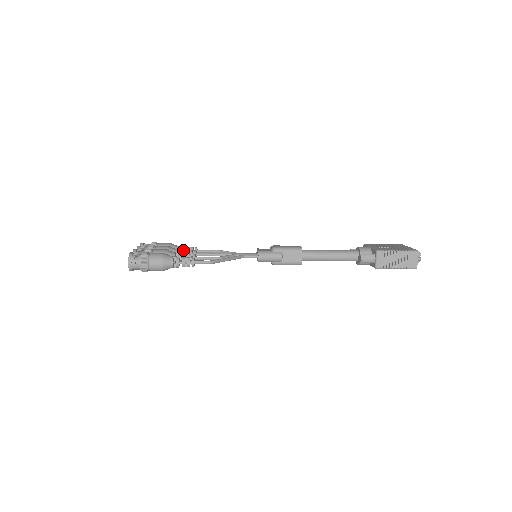
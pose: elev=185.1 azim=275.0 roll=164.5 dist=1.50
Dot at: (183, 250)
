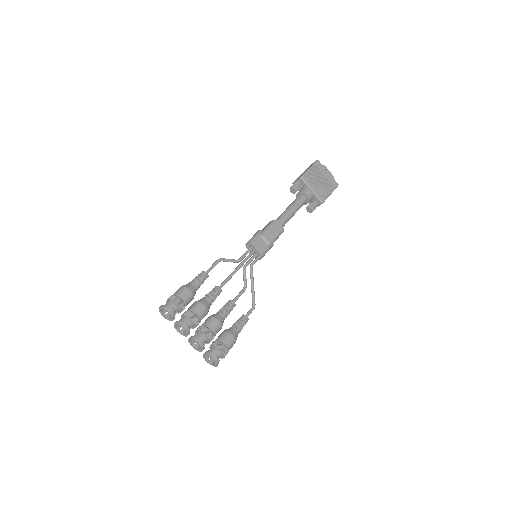
Dot at: occluded
